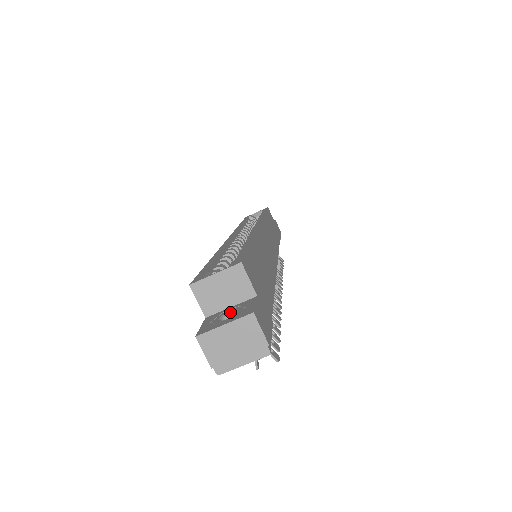
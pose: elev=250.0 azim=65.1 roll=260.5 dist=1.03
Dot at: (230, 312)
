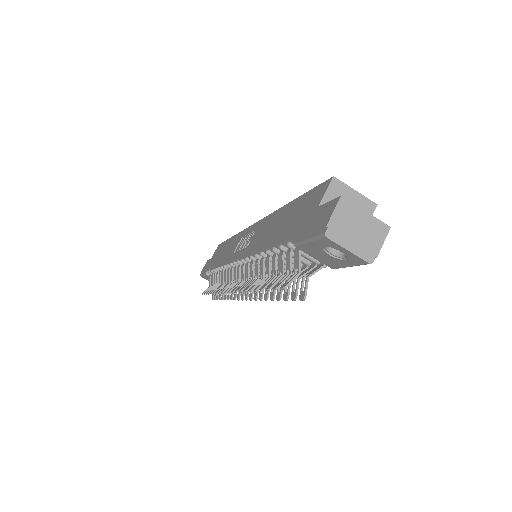
Dot at: occluded
